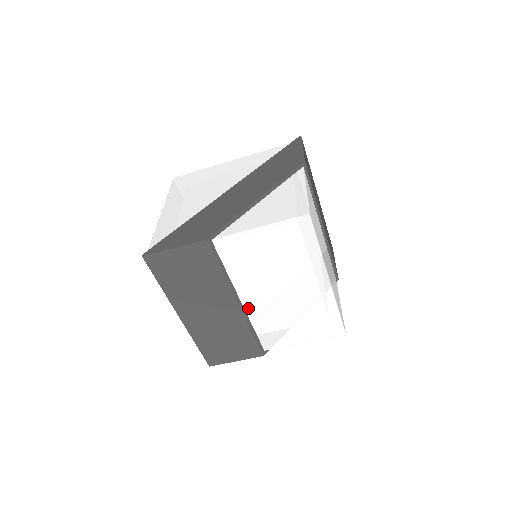
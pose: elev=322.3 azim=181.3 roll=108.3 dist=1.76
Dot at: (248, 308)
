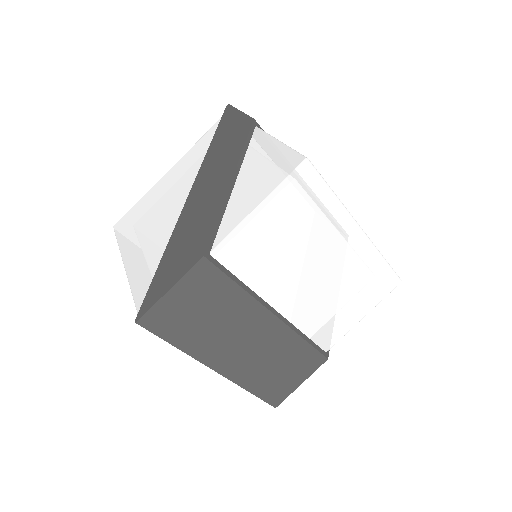
Dot at: (287, 314)
